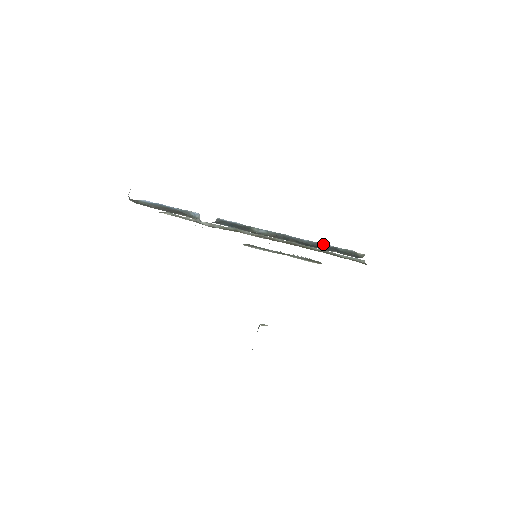
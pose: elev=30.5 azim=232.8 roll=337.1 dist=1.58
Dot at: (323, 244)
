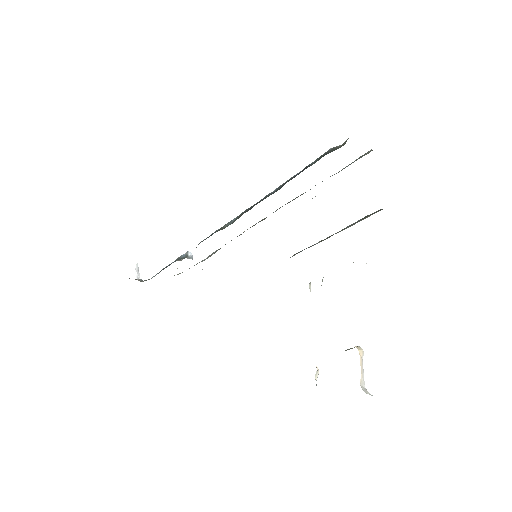
Dot at: (293, 176)
